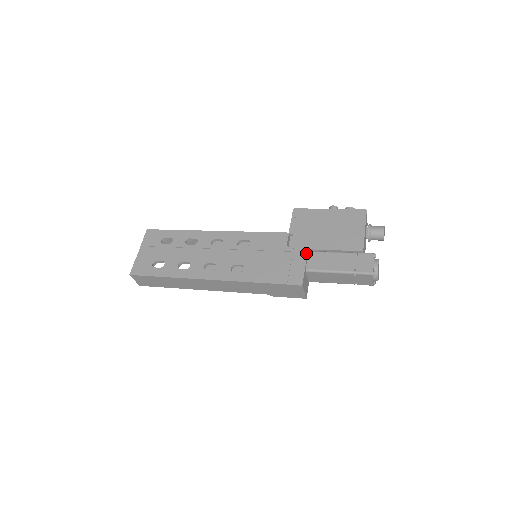
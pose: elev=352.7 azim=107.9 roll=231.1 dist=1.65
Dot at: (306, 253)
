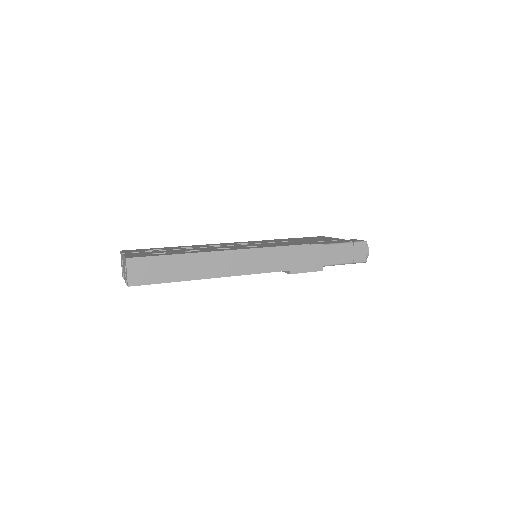
Dot at: (305, 240)
